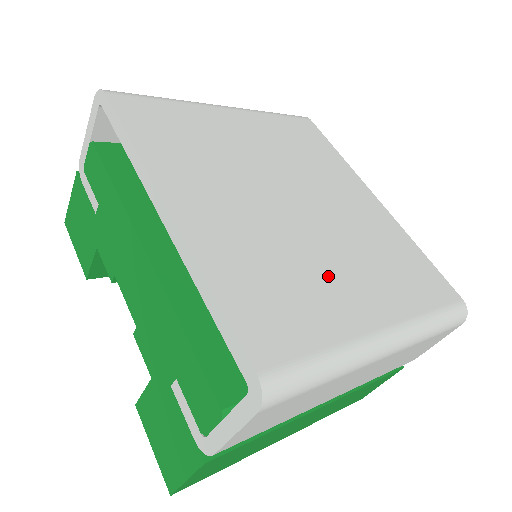
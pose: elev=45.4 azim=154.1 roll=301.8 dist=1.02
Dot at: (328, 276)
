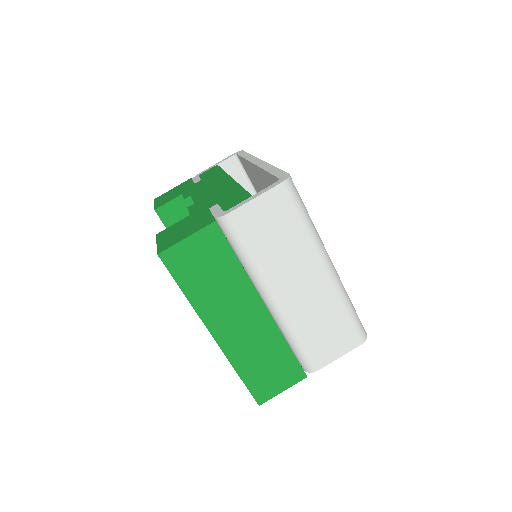
Dot at: occluded
